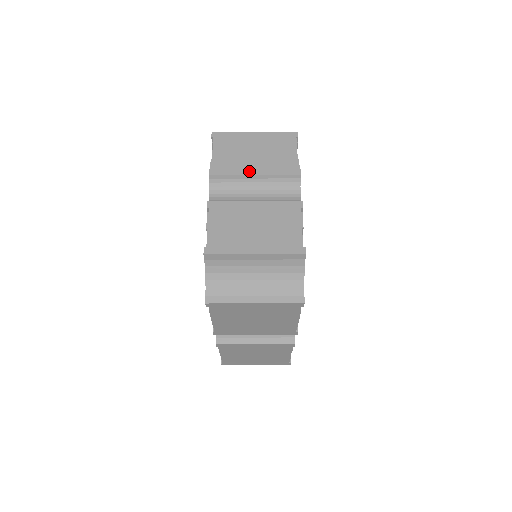
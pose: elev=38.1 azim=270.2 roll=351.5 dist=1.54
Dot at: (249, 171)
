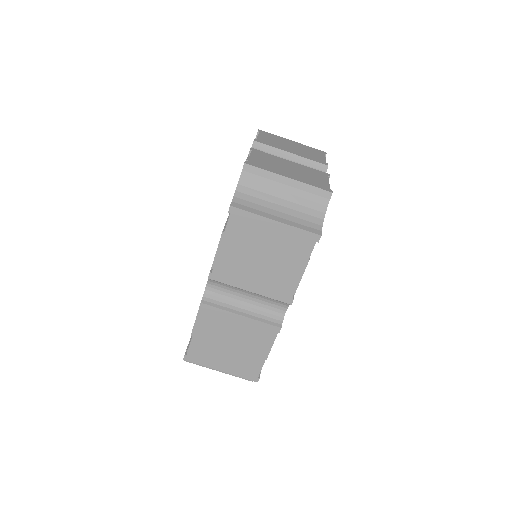
Dot at: (287, 150)
